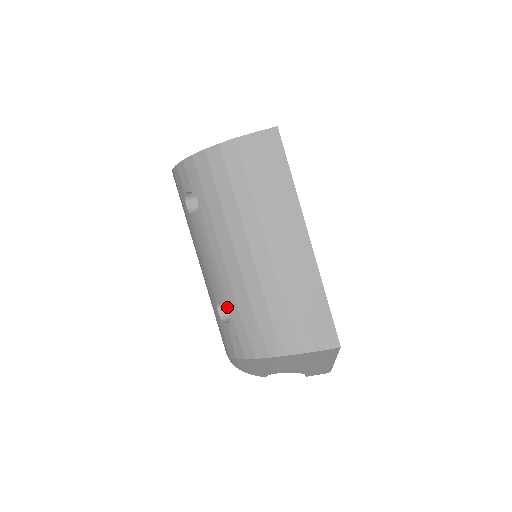
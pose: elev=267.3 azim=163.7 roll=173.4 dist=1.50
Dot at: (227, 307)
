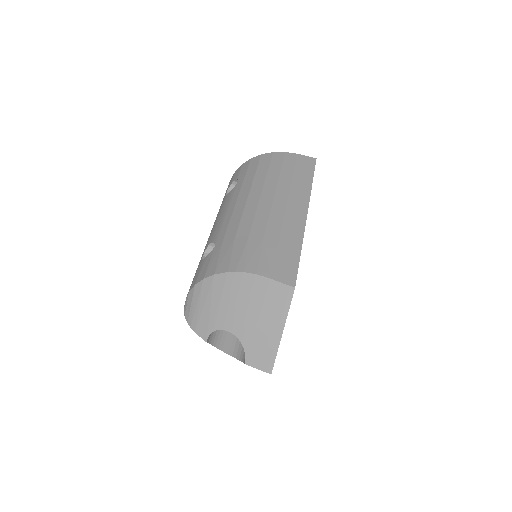
Dot at: occluded
